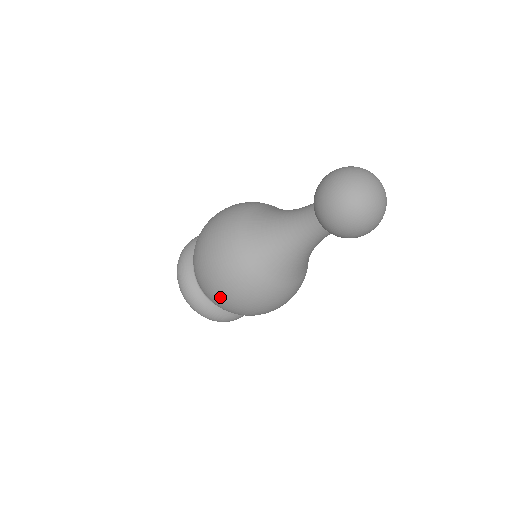
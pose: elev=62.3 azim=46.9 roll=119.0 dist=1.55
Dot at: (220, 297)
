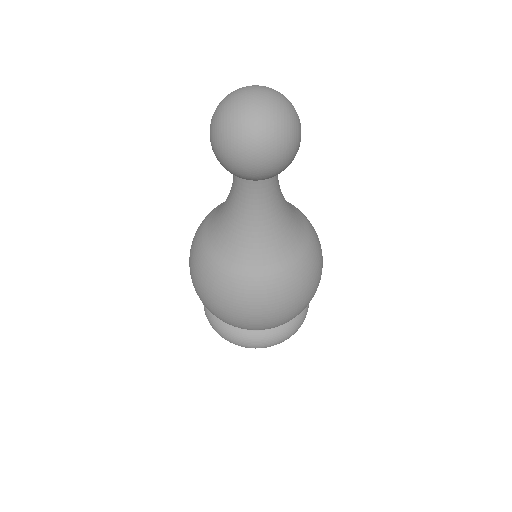
Dot at: (244, 322)
